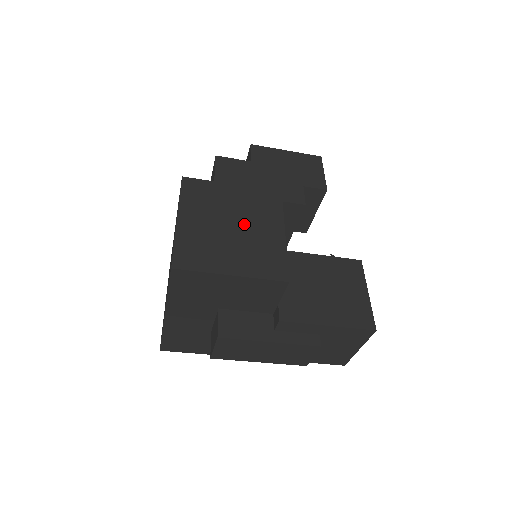
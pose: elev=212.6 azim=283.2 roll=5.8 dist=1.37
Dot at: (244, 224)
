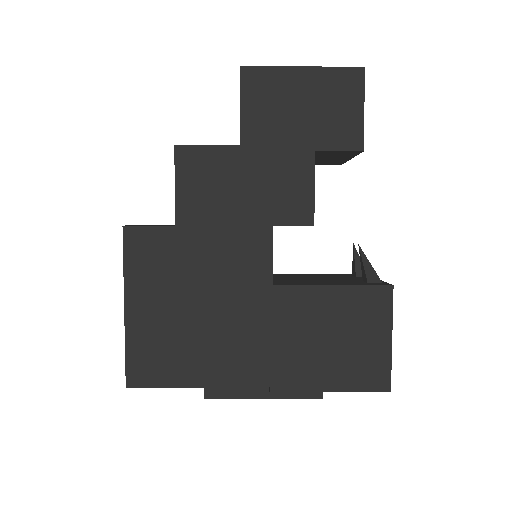
Dot at: (215, 302)
